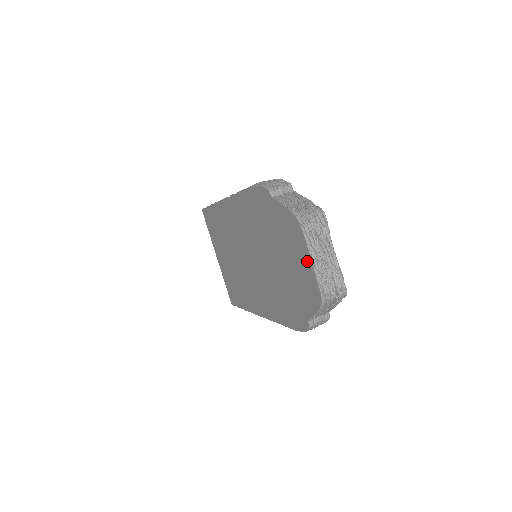
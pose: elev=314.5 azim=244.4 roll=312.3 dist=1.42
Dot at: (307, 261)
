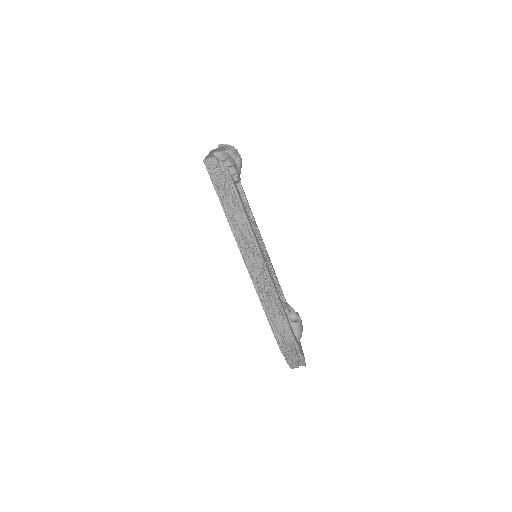
Dot at: occluded
